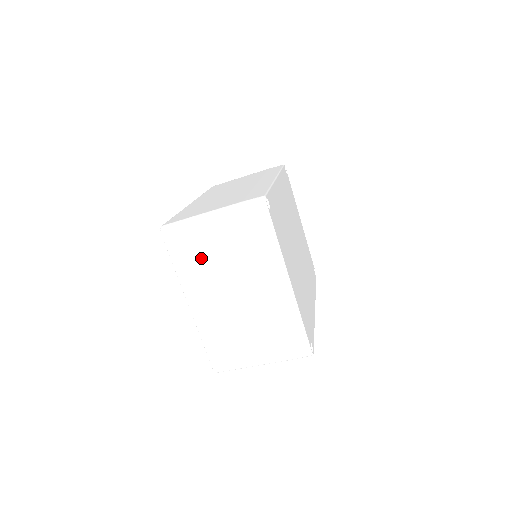
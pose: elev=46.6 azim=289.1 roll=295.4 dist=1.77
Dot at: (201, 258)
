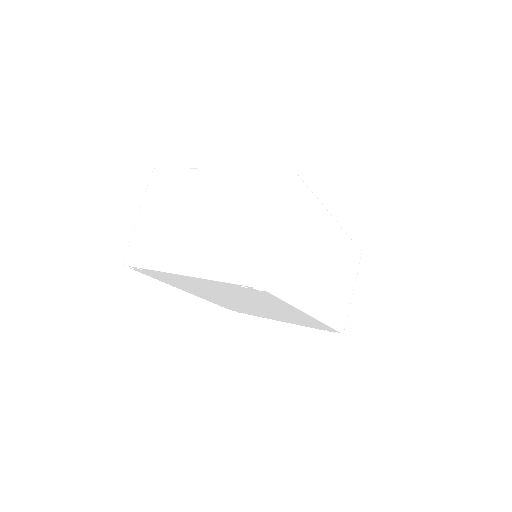
Dot at: (157, 239)
